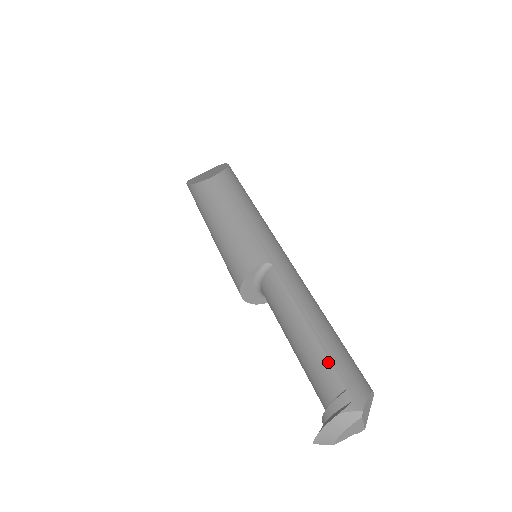
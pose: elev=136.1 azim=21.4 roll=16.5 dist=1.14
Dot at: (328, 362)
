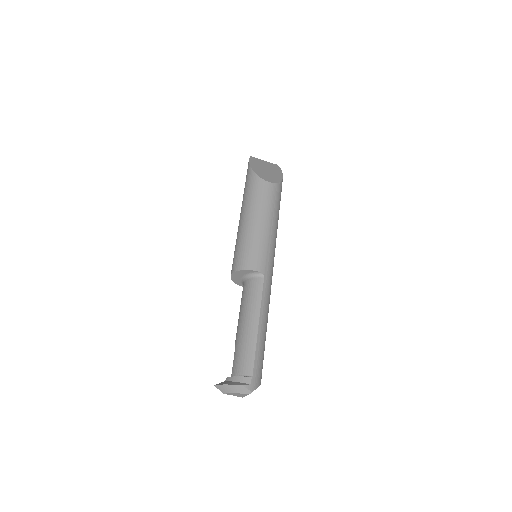
Dot at: (254, 356)
